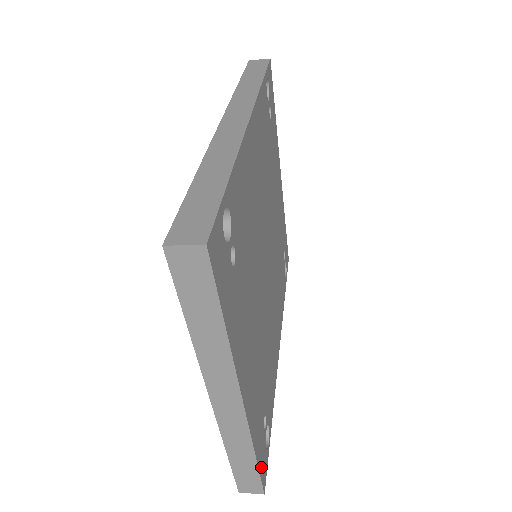
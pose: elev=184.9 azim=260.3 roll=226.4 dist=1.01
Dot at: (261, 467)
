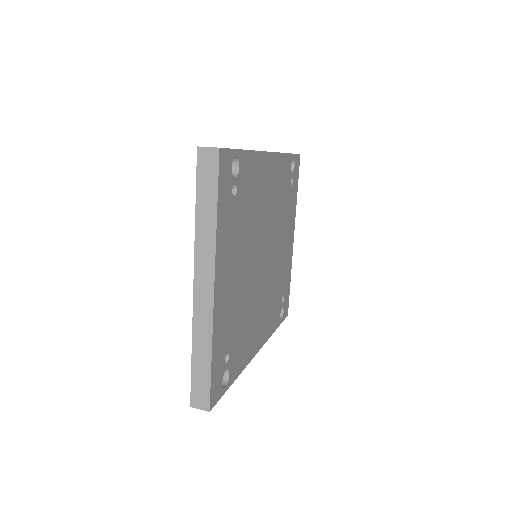
Dot at: (213, 380)
